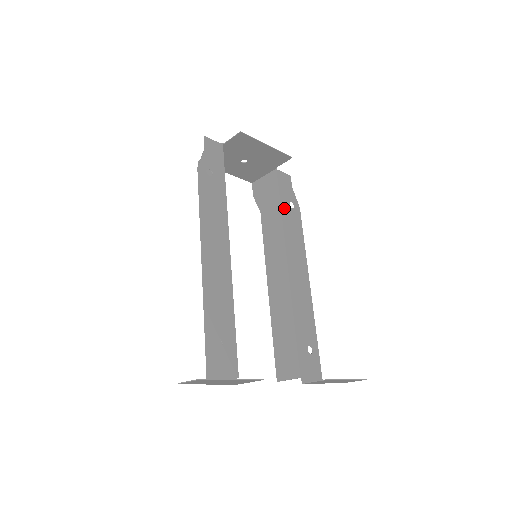
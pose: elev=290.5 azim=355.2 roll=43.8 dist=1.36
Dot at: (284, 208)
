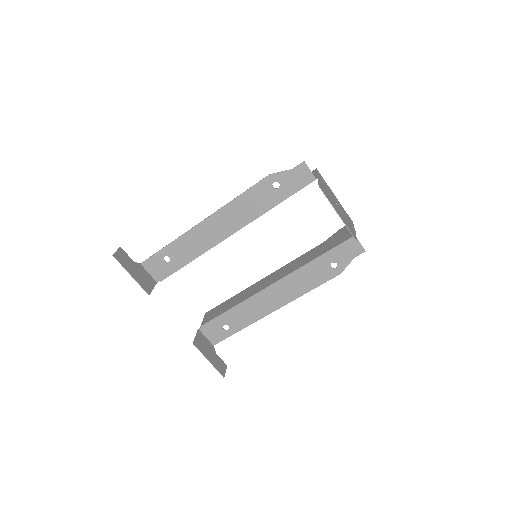
Dot at: (322, 260)
